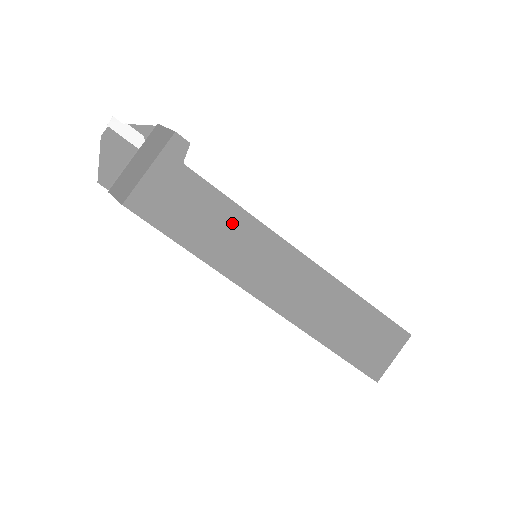
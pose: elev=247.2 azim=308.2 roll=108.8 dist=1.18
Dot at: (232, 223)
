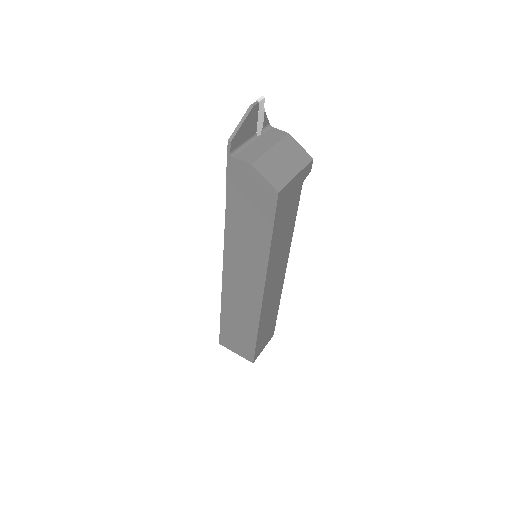
Dot at: (288, 235)
